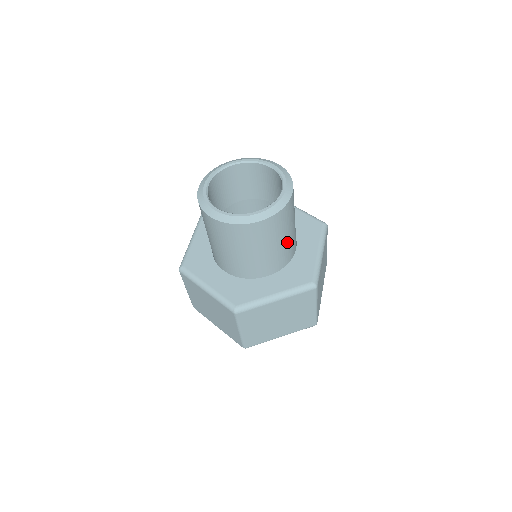
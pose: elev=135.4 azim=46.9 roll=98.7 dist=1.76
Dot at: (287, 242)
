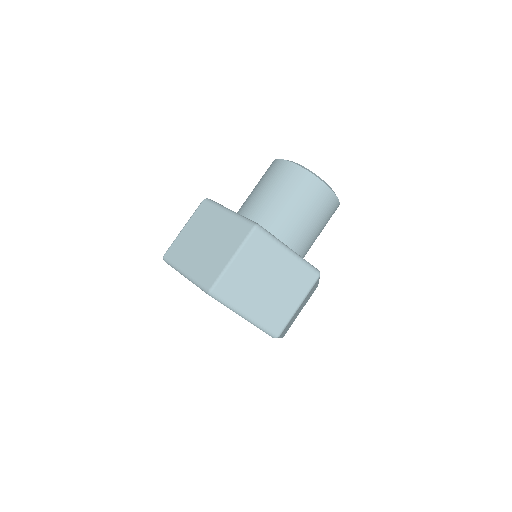
Dot at: (283, 210)
